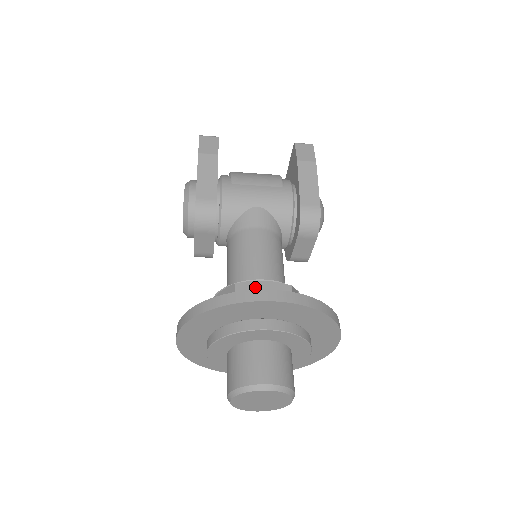
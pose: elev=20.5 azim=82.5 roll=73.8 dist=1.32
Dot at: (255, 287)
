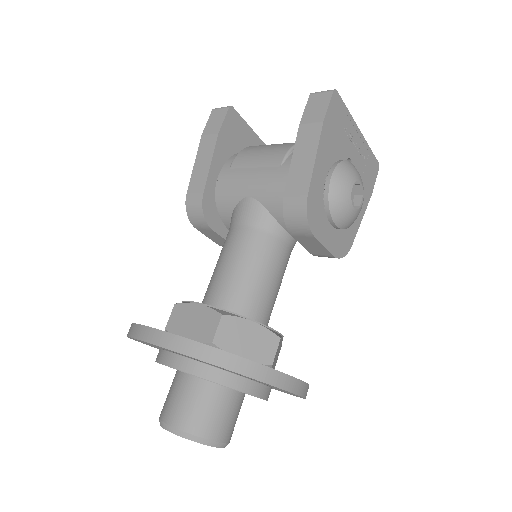
Dot at: (188, 311)
